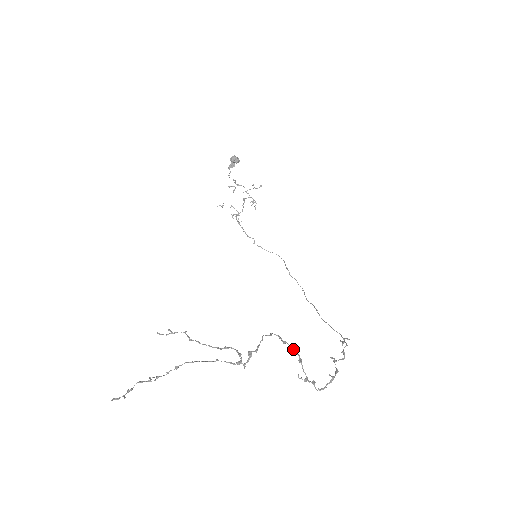
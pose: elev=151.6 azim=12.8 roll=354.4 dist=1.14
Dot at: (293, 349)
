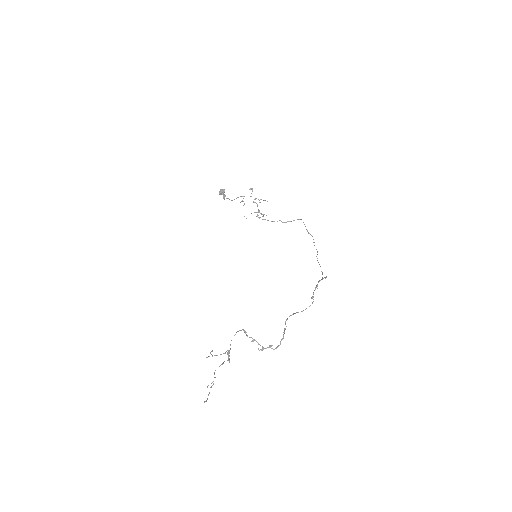
Dot at: (247, 336)
